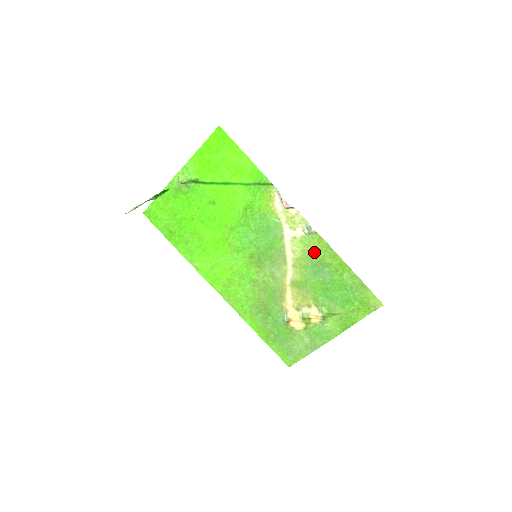
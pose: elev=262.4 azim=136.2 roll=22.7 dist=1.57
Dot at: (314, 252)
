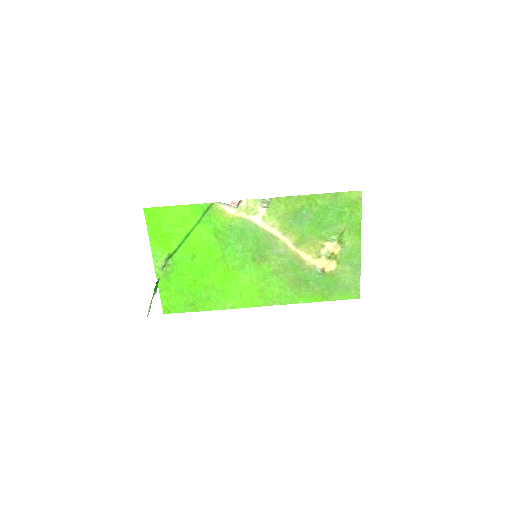
Dot at: (284, 211)
